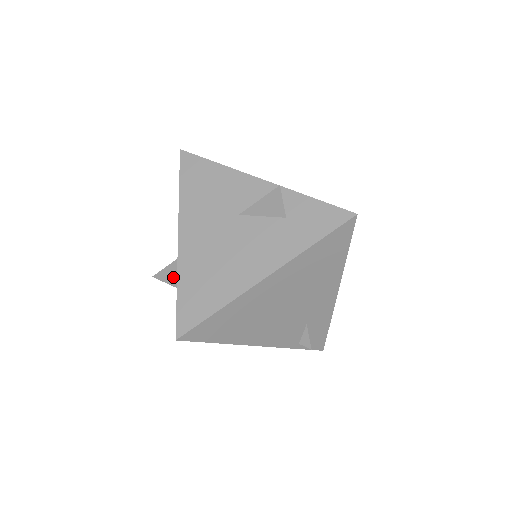
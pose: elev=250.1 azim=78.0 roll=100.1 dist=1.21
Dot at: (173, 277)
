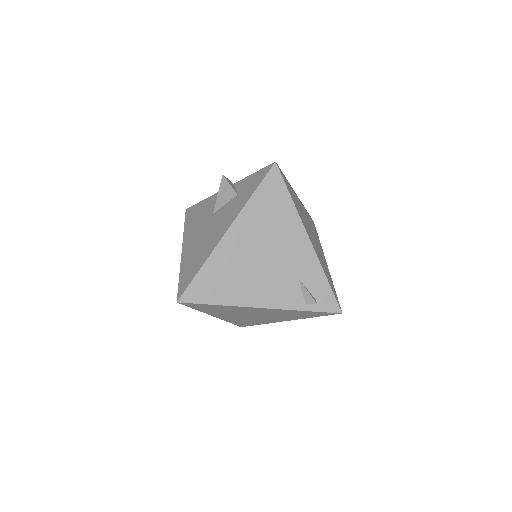
Dot at: occluded
